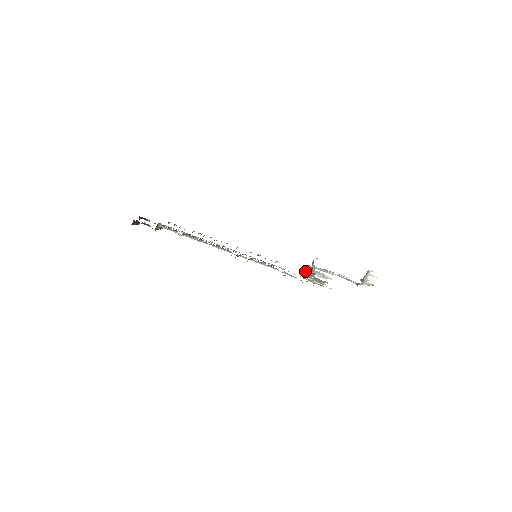
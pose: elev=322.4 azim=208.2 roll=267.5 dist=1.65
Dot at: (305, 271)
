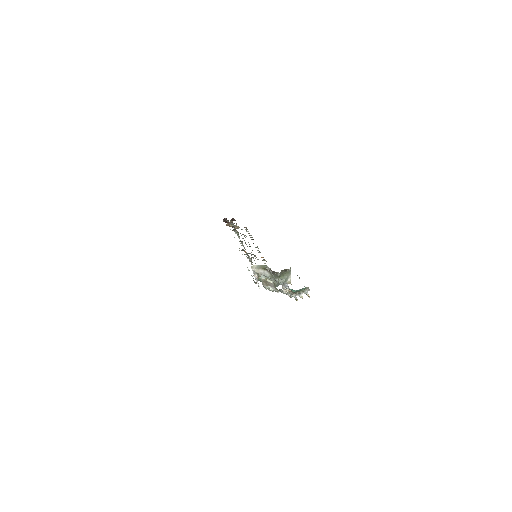
Dot at: (264, 271)
